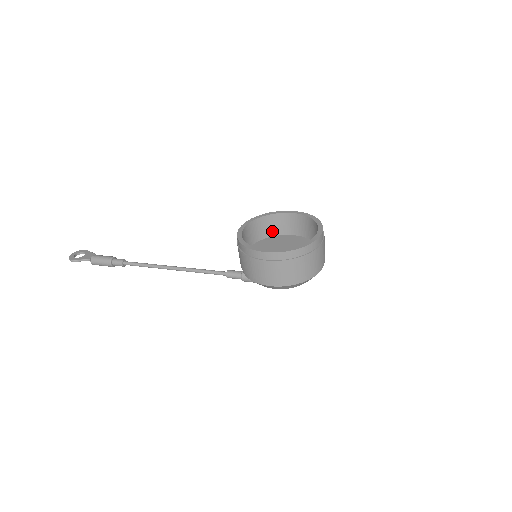
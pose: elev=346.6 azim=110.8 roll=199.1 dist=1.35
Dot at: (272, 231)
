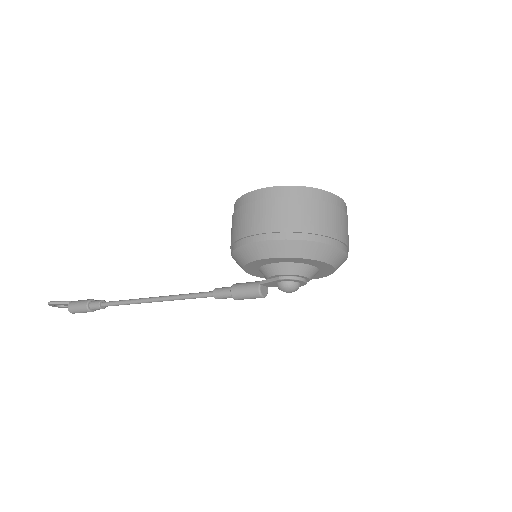
Dot at: occluded
